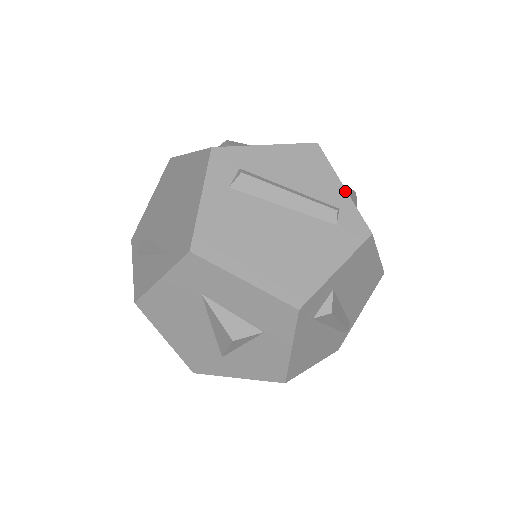
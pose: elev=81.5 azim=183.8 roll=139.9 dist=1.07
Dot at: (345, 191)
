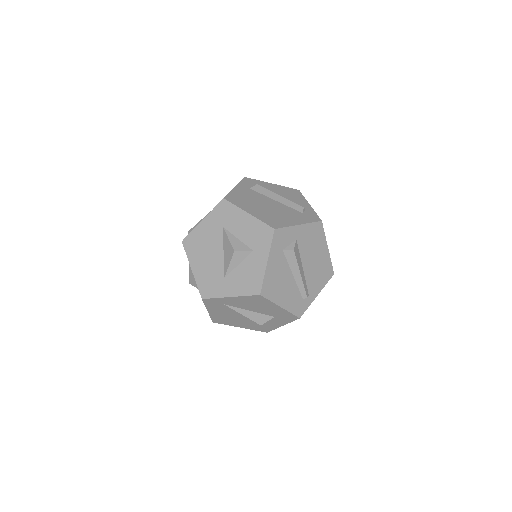
Dot at: (310, 206)
